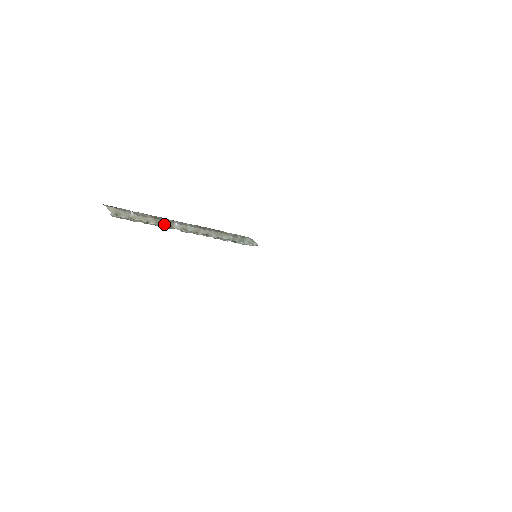
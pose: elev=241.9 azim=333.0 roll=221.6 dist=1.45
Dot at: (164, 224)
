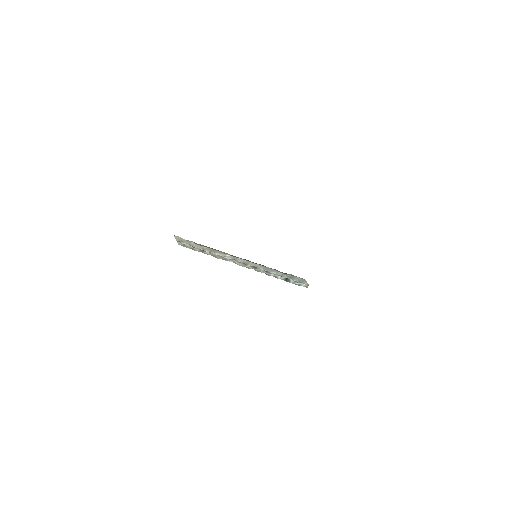
Dot at: (217, 253)
